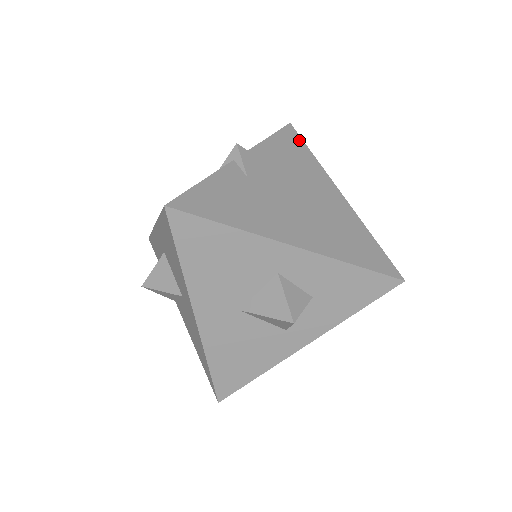
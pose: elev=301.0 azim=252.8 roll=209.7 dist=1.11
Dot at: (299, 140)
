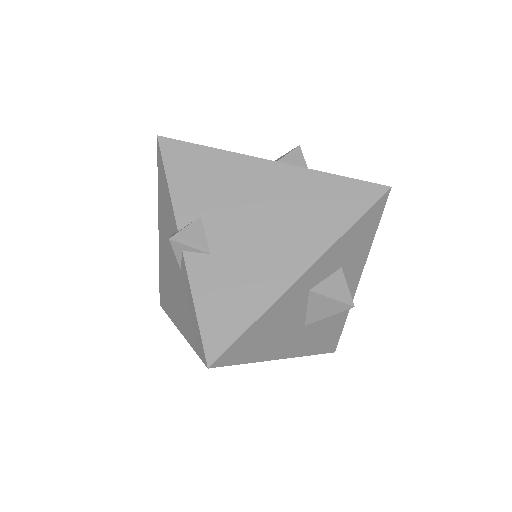
Dot at: (185, 147)
